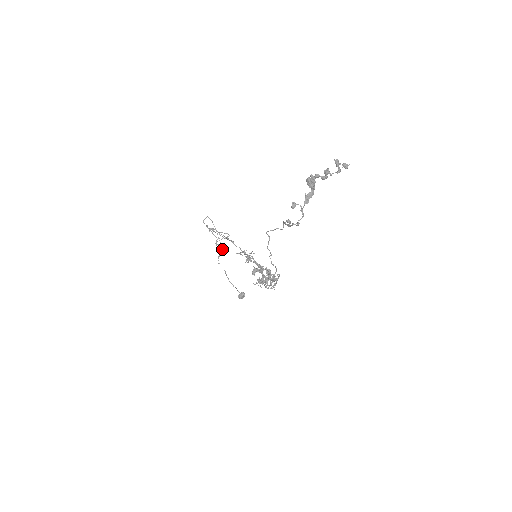
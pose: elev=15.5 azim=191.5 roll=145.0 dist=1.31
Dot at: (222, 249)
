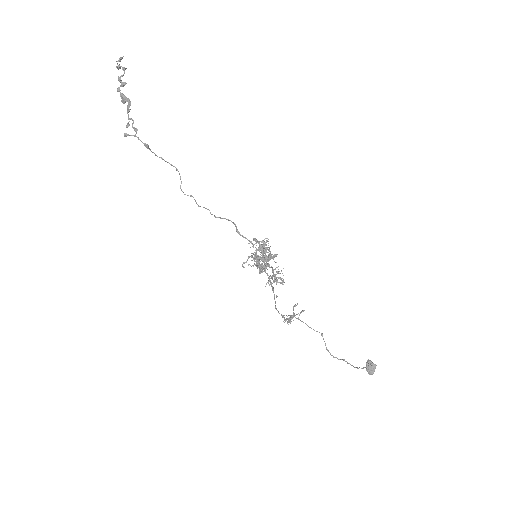
Dot at: (291, 319)
